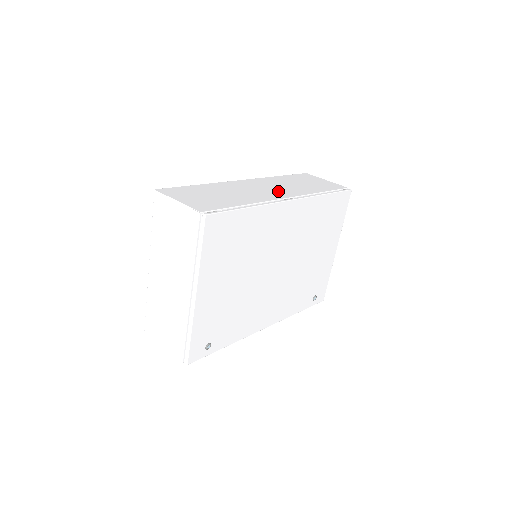
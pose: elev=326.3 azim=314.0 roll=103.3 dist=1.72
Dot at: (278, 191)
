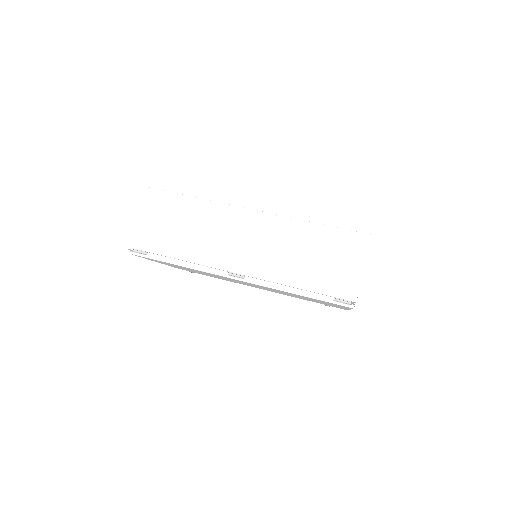
Dot at: (248, 255)
